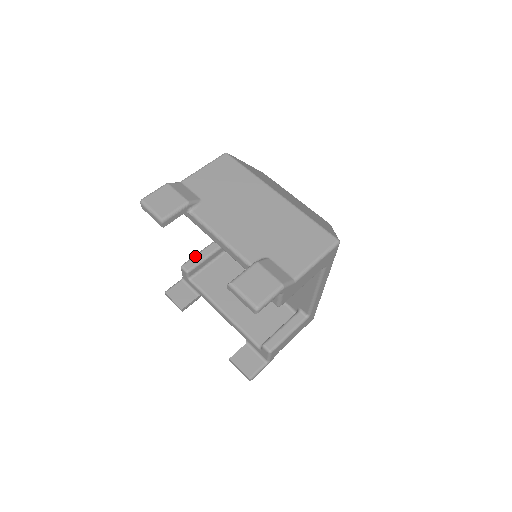
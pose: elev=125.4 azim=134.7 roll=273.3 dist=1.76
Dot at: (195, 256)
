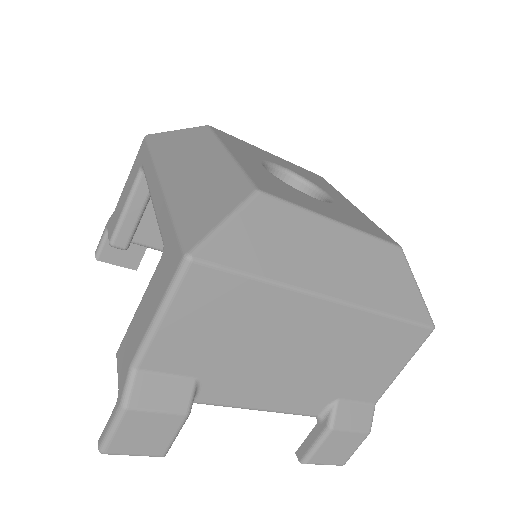
Dot at: (122, 221)
